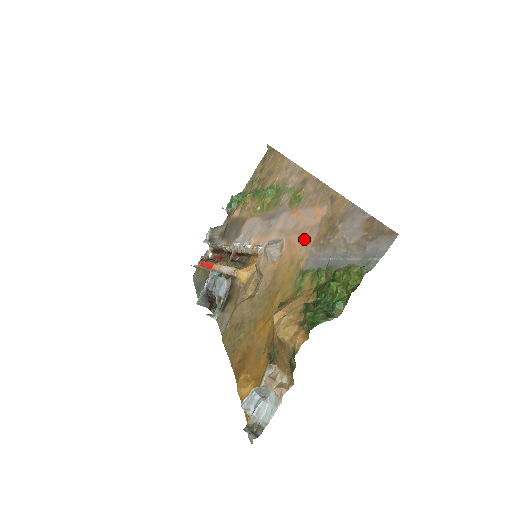
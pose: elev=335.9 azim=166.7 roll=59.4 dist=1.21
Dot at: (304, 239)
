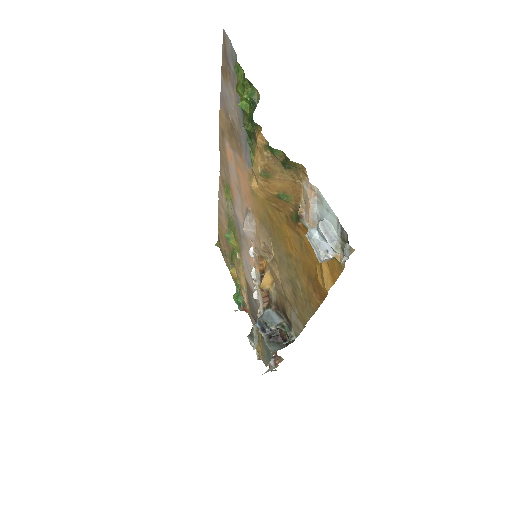
Dot at: (241, 173)
